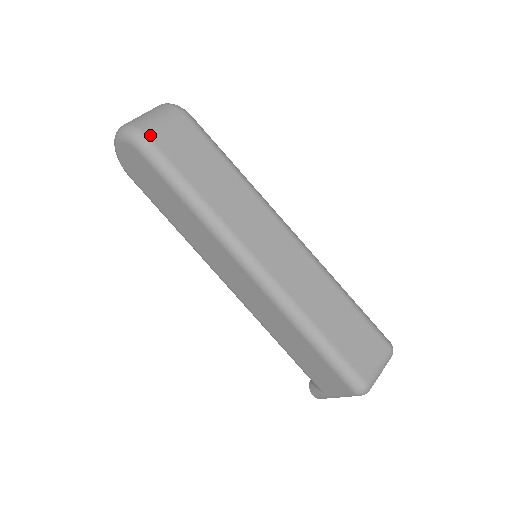
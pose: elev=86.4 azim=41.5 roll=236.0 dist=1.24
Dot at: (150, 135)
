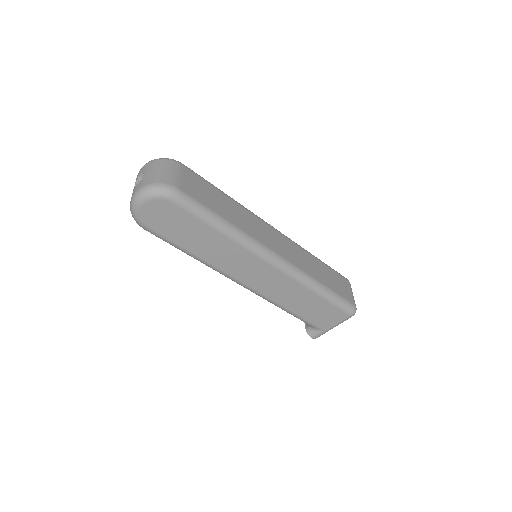
Dot at: (178, 187)
